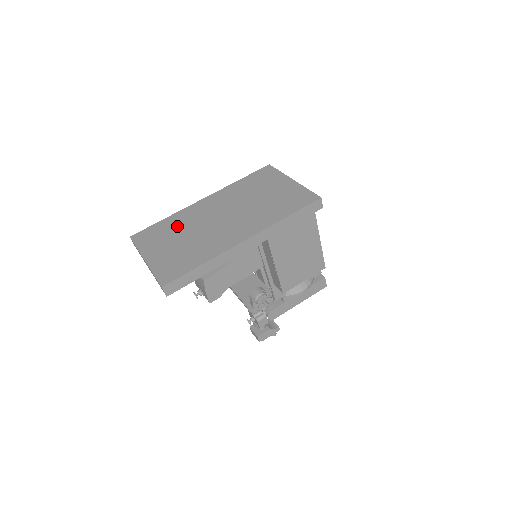
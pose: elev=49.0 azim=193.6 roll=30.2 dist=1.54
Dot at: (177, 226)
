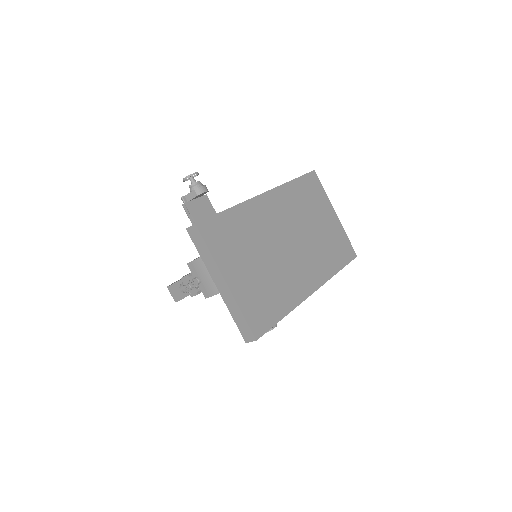
Dot at: (249, 233)
